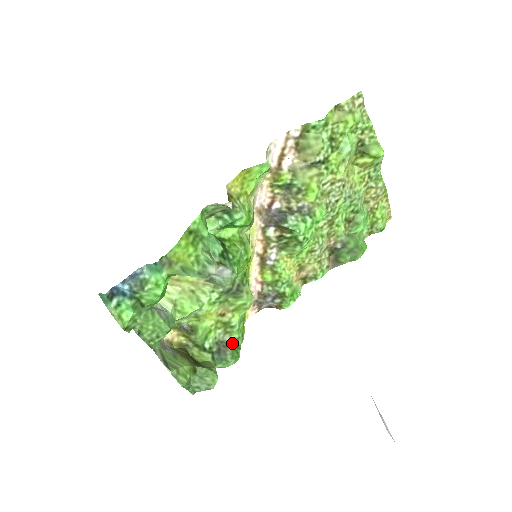
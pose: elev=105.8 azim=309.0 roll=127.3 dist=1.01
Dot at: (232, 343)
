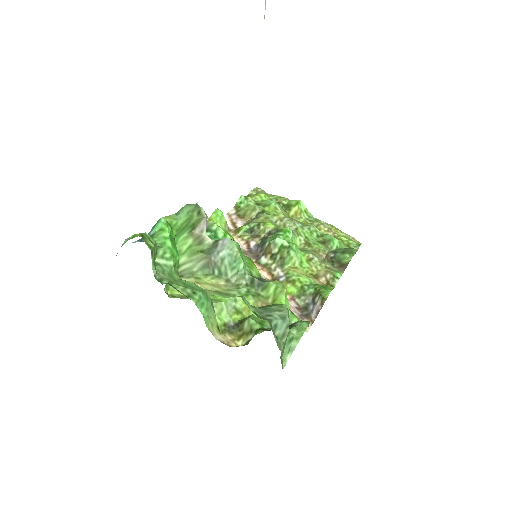
Dot at: occluded
